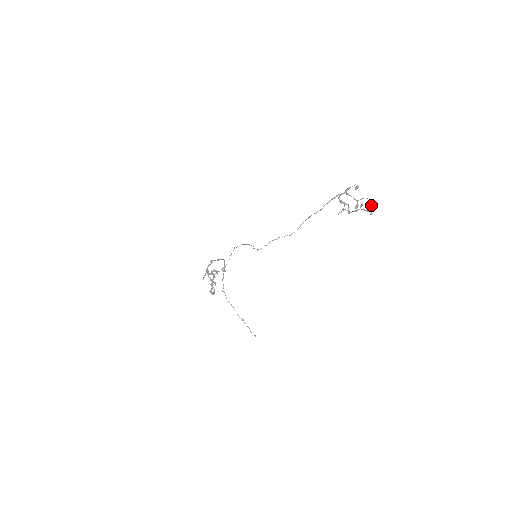
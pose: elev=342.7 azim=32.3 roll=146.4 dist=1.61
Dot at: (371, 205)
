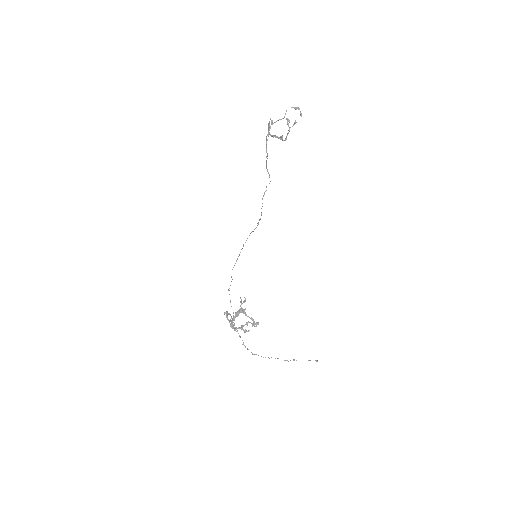
Dot at: (296, 108)
